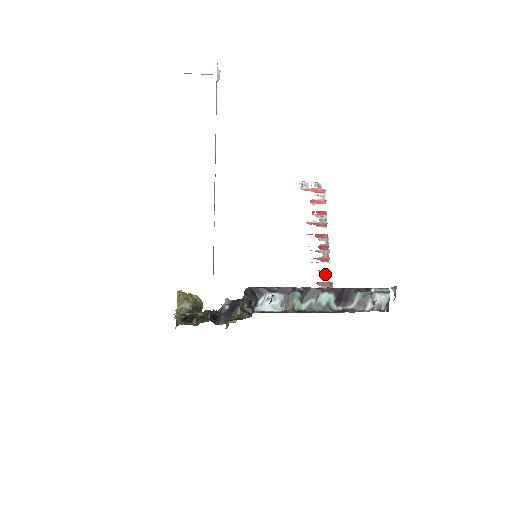
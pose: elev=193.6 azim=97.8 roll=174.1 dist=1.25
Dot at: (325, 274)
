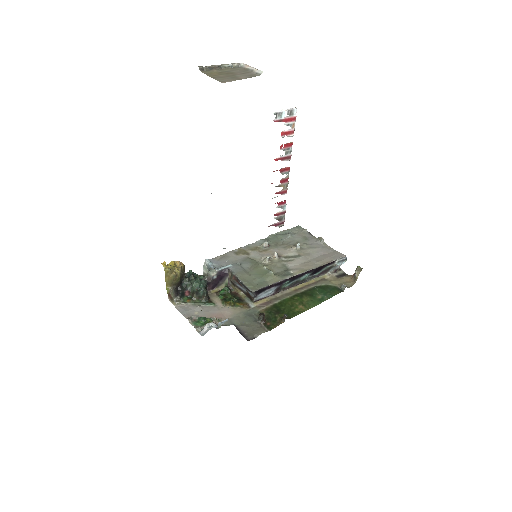
Dot at: (282, 205)
